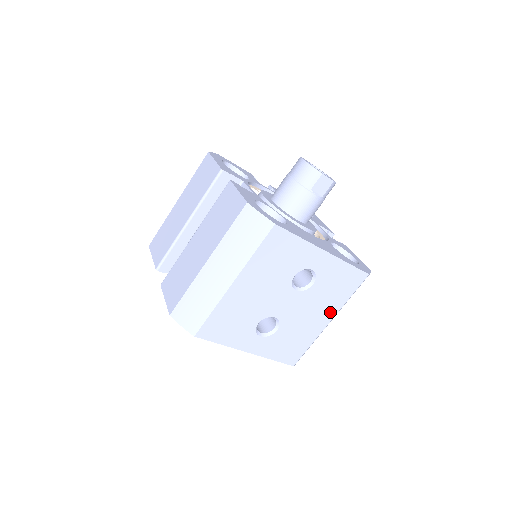
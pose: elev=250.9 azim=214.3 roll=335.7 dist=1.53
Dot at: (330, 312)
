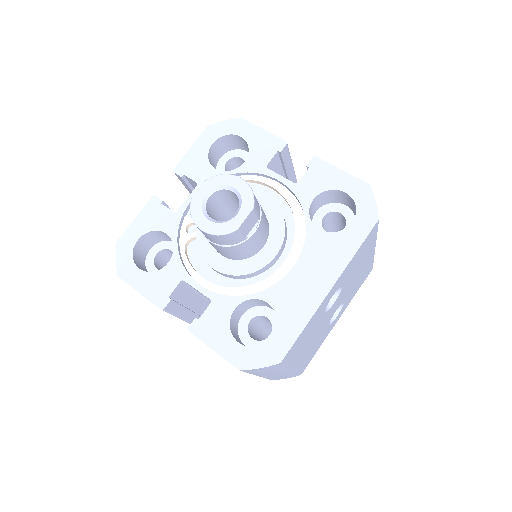
Dot at: (370, 252)
